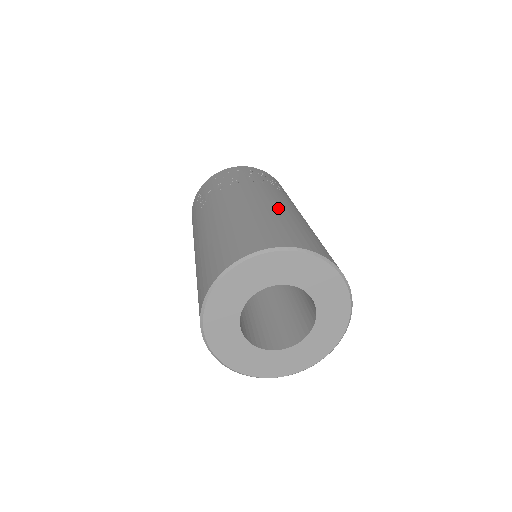
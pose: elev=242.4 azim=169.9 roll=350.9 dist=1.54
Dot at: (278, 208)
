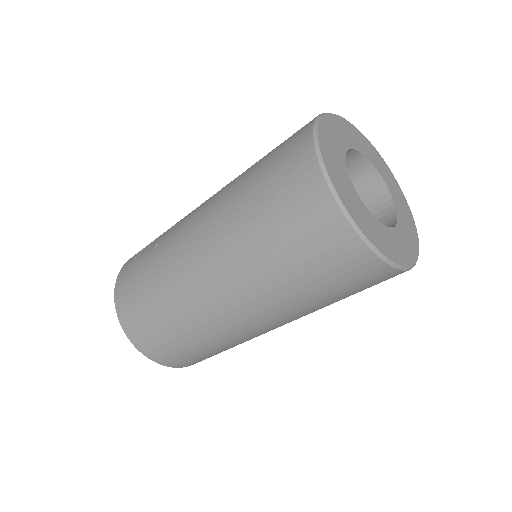
Dot at: occluded
